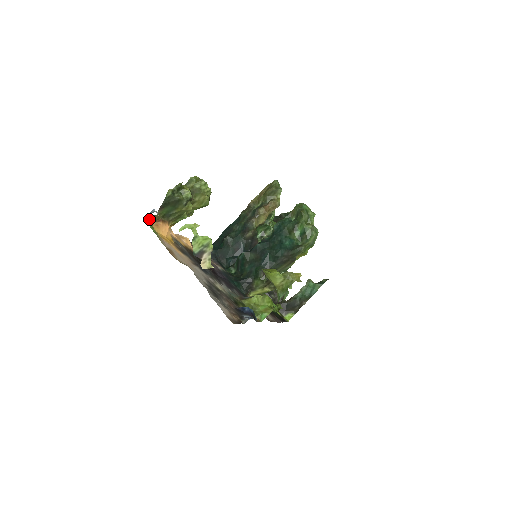
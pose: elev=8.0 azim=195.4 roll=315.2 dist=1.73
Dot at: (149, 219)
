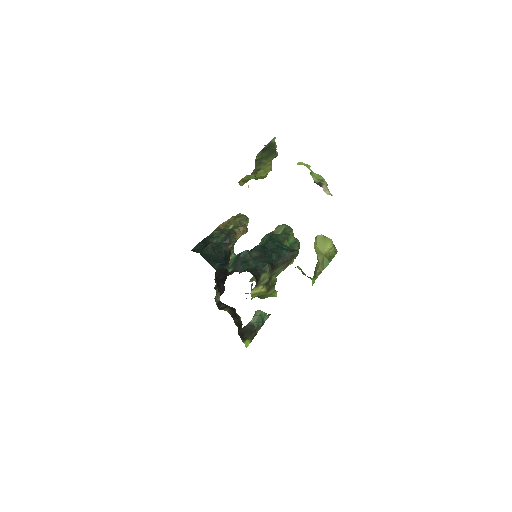
Dot at: occluded
